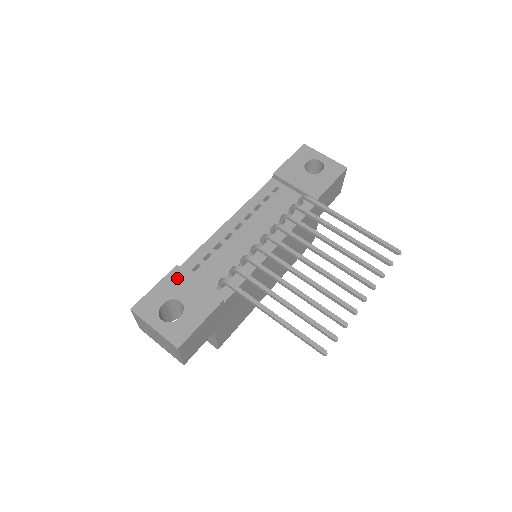
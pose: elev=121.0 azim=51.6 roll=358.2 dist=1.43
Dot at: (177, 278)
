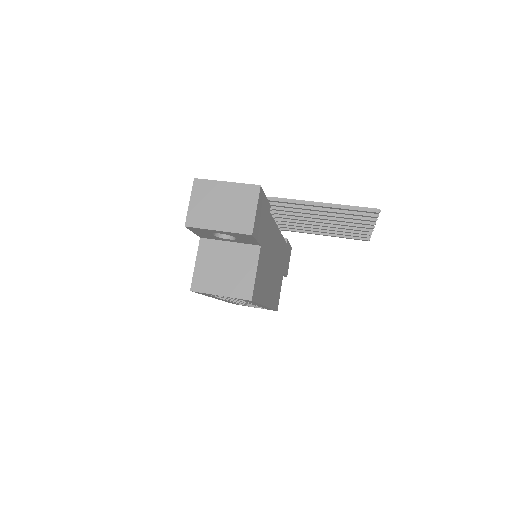
Dot at: occluded
